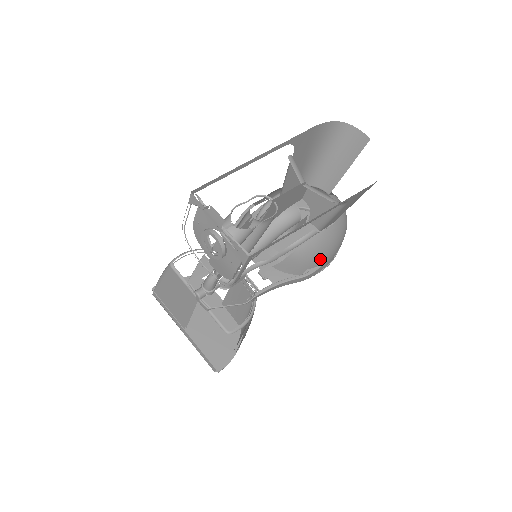
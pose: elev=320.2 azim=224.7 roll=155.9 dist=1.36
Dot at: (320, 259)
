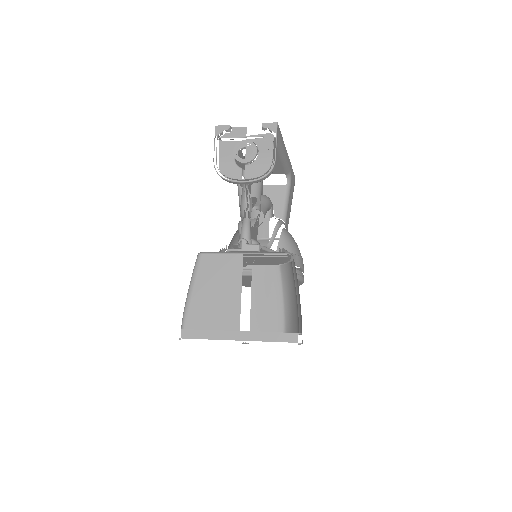
Dot at: (298, 251)
